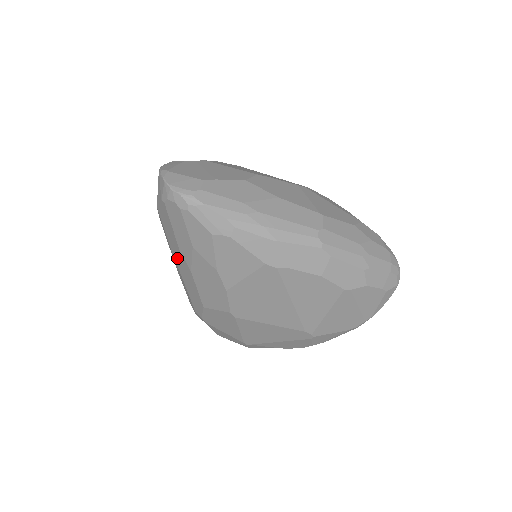
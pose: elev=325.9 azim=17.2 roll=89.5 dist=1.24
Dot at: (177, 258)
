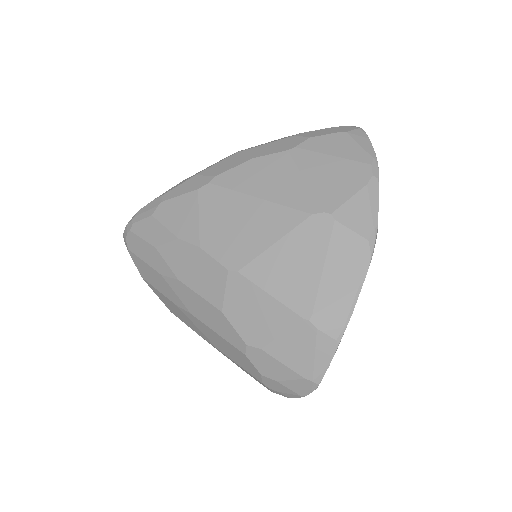
Dot at: (175, 297)
